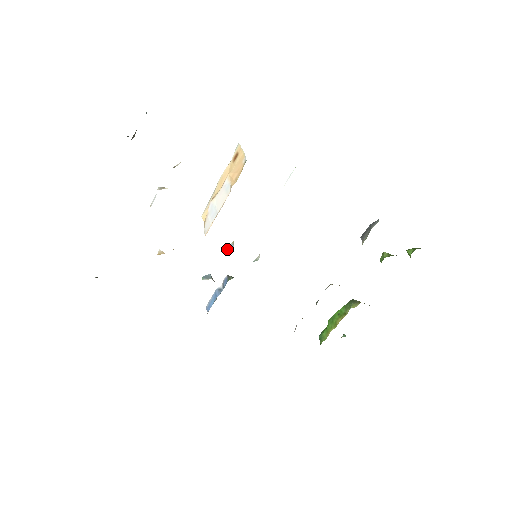
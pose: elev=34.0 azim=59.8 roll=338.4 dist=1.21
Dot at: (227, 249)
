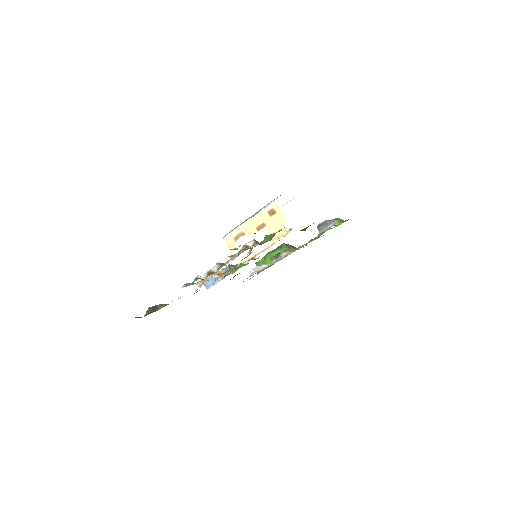
Dot at: occluded
